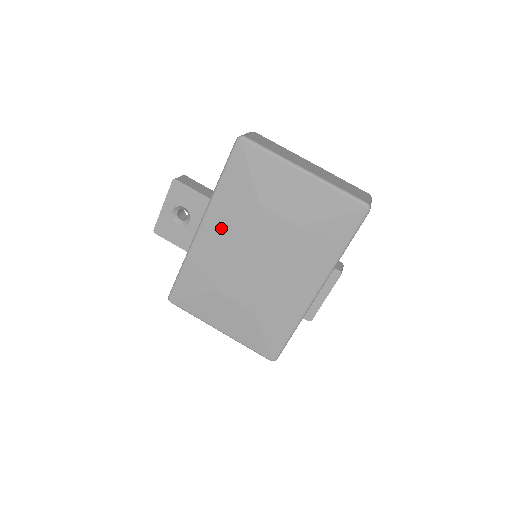
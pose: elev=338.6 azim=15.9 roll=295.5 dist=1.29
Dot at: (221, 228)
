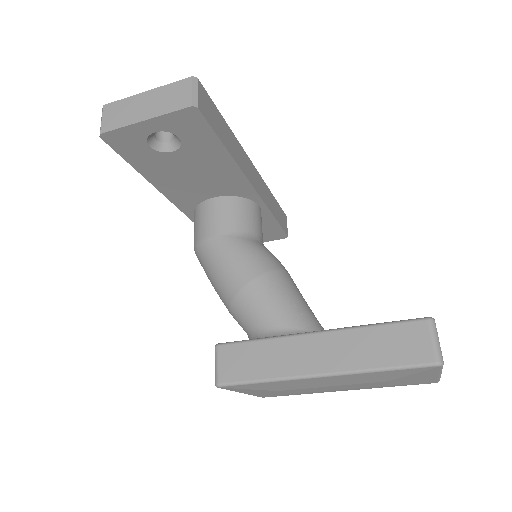
Dot at: (337, 381)
